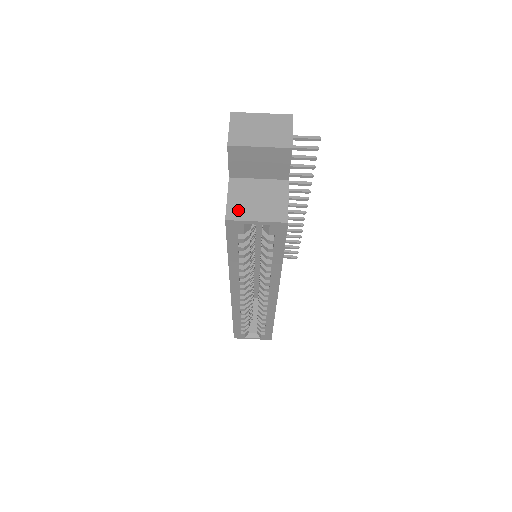
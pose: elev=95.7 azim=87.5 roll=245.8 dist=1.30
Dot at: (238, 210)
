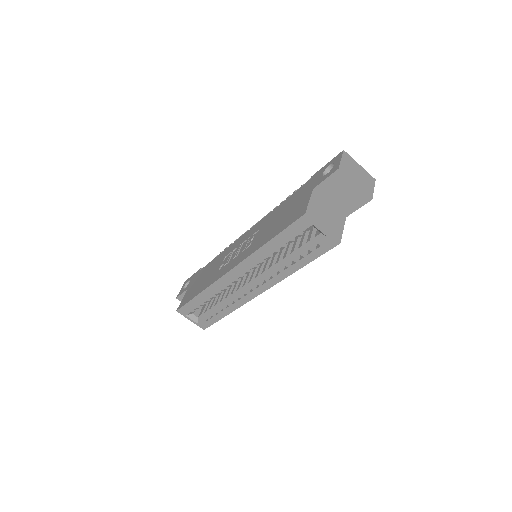
Dot at: (314, 213)
